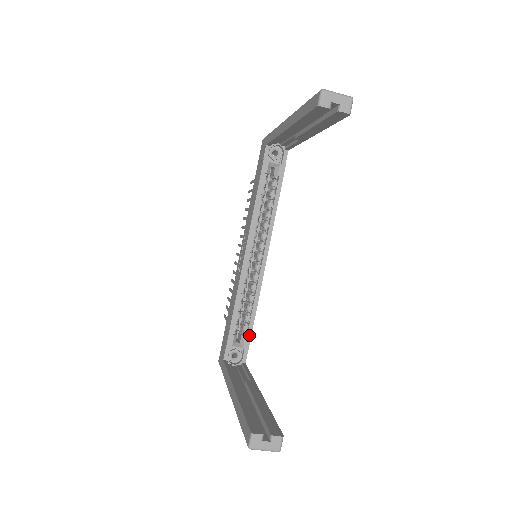
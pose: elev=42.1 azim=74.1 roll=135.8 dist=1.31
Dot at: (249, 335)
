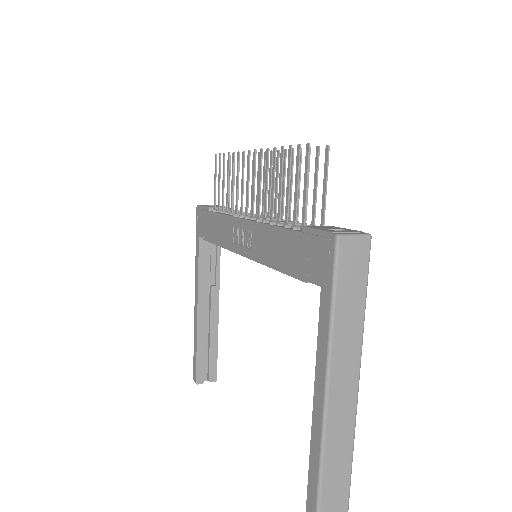
Dot at: occluded
